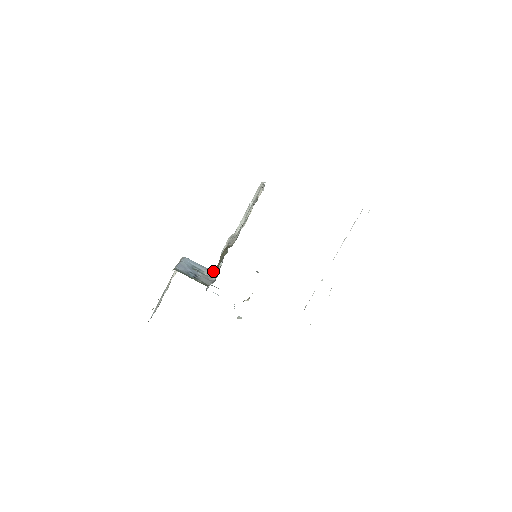
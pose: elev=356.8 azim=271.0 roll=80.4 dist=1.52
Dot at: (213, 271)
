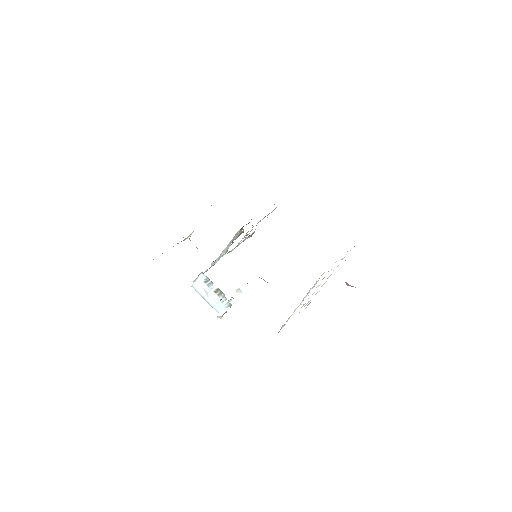
Dot at: occluded
